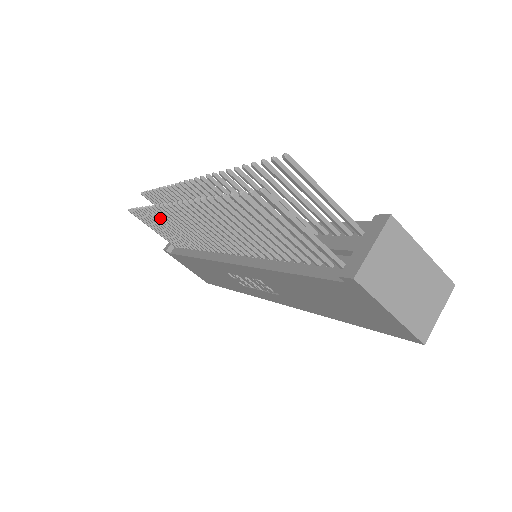
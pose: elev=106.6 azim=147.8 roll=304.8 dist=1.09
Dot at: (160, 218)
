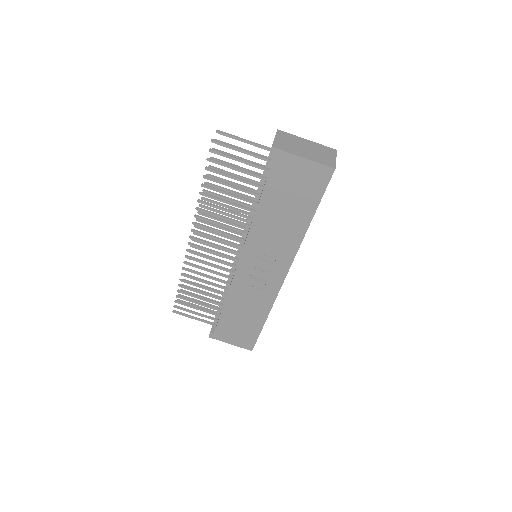
Dot at: (192, 283)
